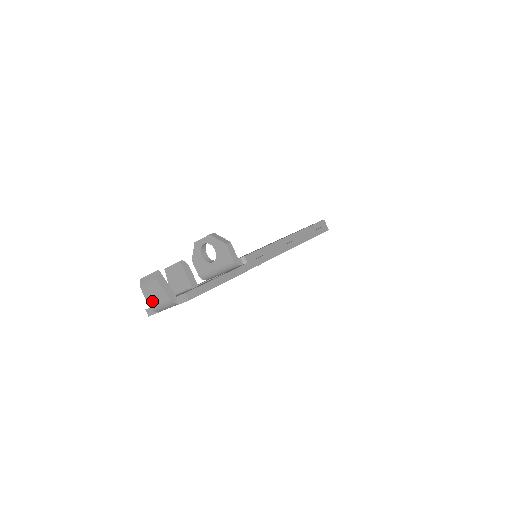
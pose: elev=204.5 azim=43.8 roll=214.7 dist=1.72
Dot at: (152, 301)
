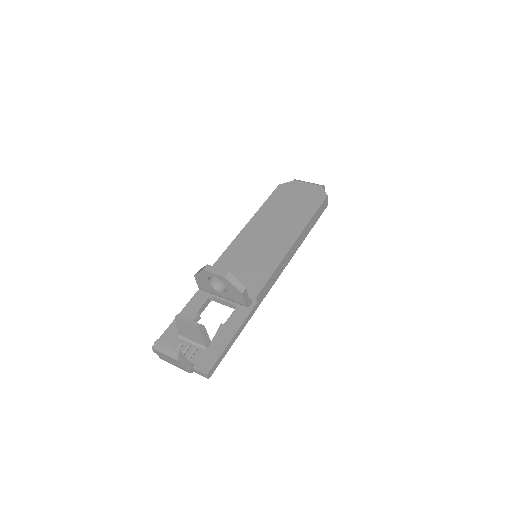
Dot at: (165, 360)
